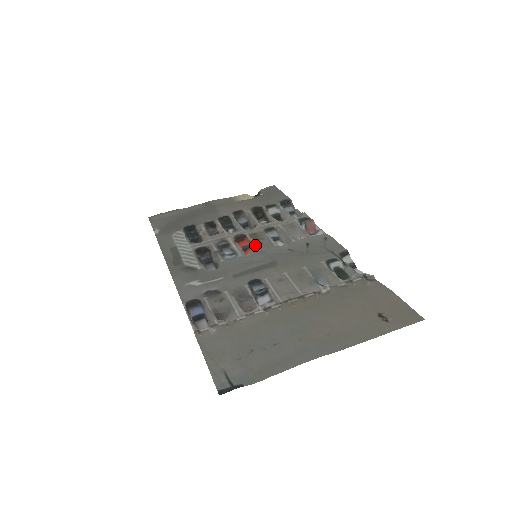
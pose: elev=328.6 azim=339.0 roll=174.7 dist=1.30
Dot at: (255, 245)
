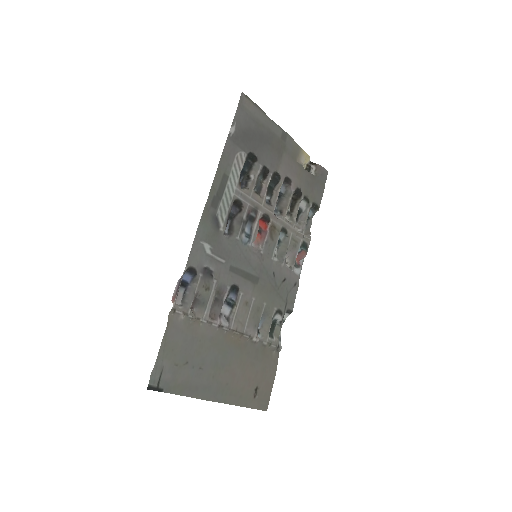
Dot at: (265, 242)
